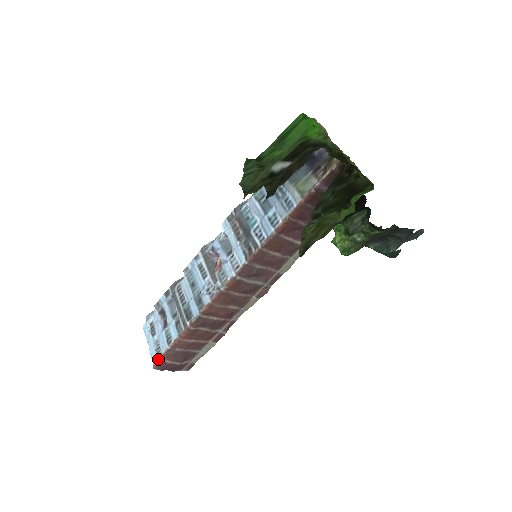
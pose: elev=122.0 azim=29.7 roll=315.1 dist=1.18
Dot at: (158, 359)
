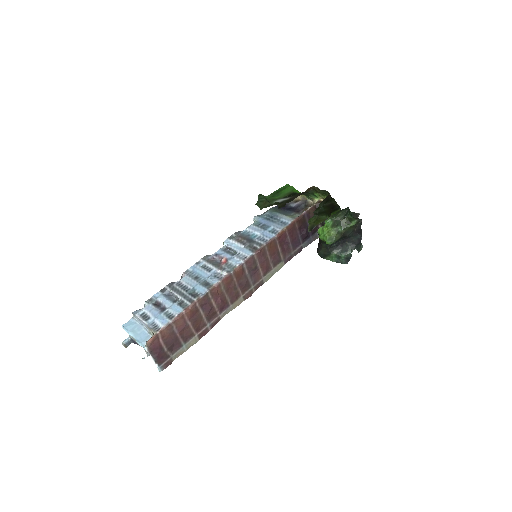
Dot at: (156, 334)
